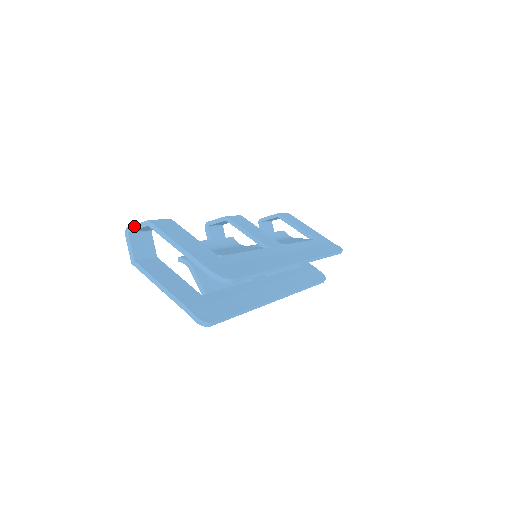
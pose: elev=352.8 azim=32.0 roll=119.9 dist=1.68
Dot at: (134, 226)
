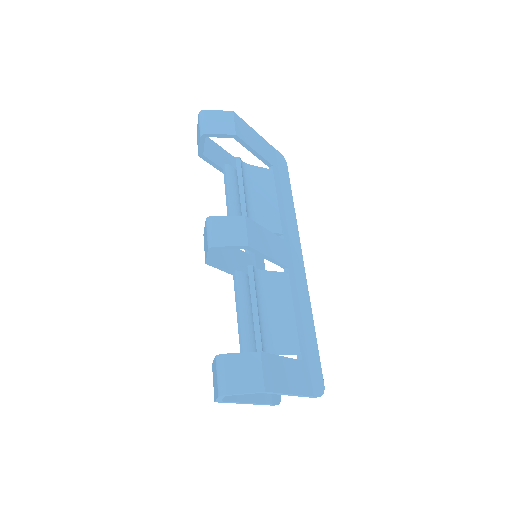
Dot at: (239, 394)
